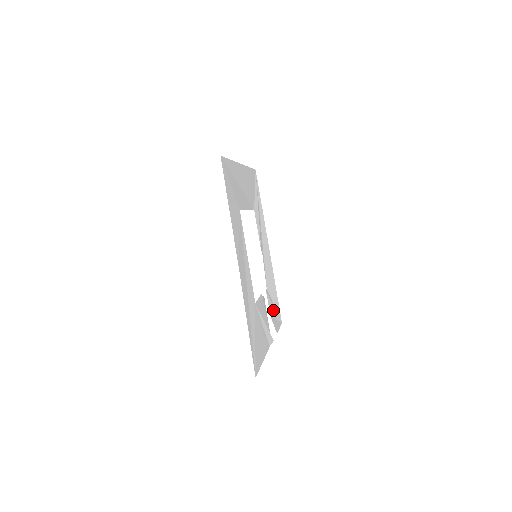
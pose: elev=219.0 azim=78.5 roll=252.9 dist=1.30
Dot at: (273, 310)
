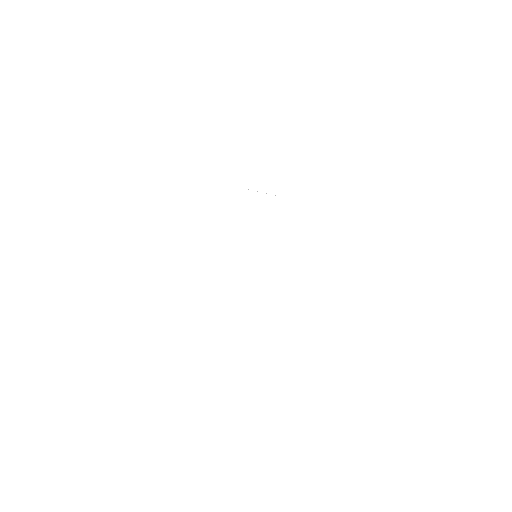
Dot at: occluded
